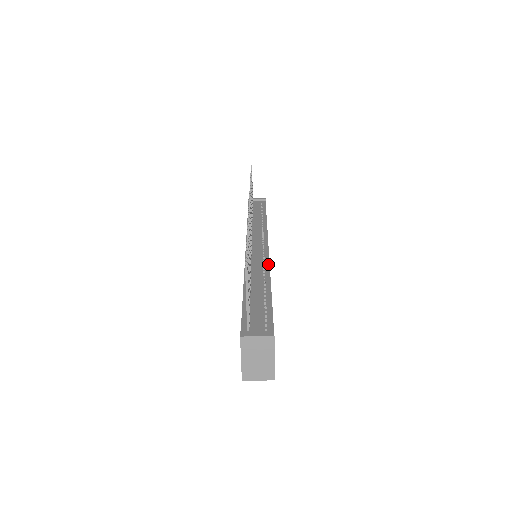
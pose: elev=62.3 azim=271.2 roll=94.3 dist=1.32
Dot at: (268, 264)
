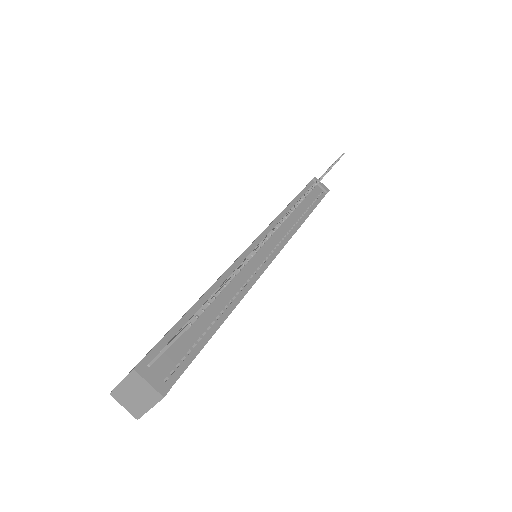
Dot at: (251, 285)
